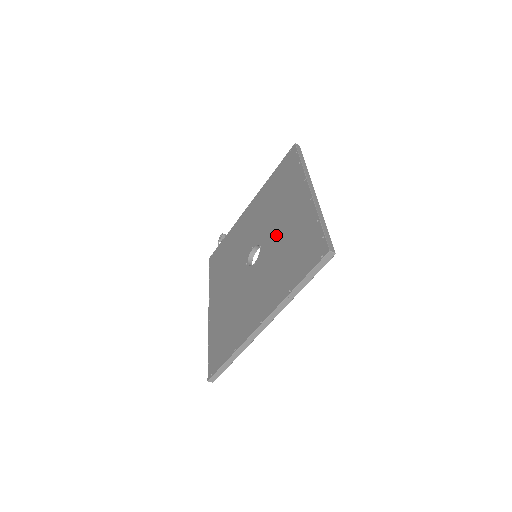
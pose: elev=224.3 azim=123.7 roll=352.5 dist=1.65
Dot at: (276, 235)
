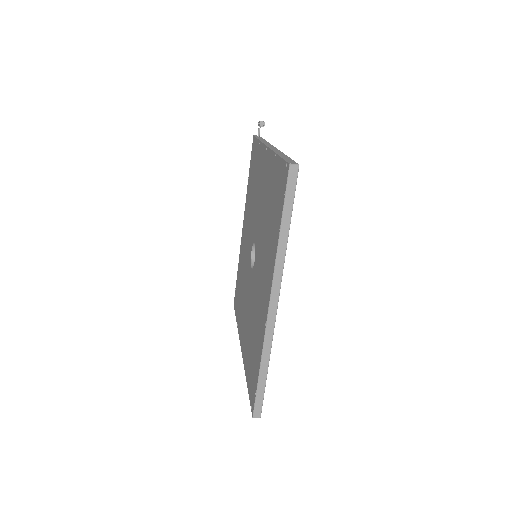
Dot at: (256, 285)
